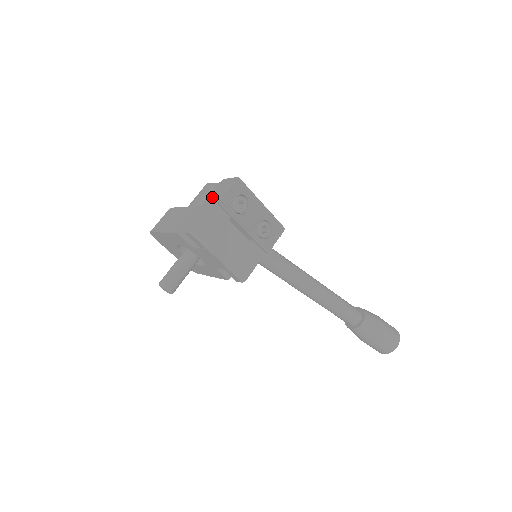
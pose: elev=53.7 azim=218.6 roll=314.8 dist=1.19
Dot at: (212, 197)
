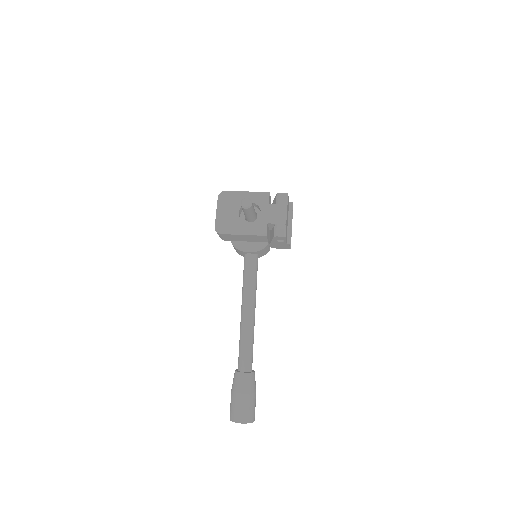
Dot at: occluded
